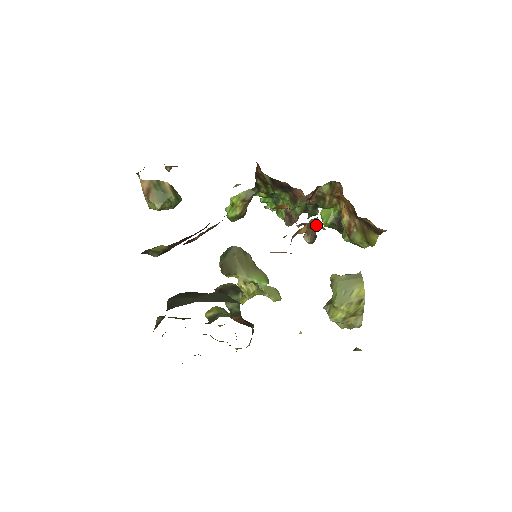
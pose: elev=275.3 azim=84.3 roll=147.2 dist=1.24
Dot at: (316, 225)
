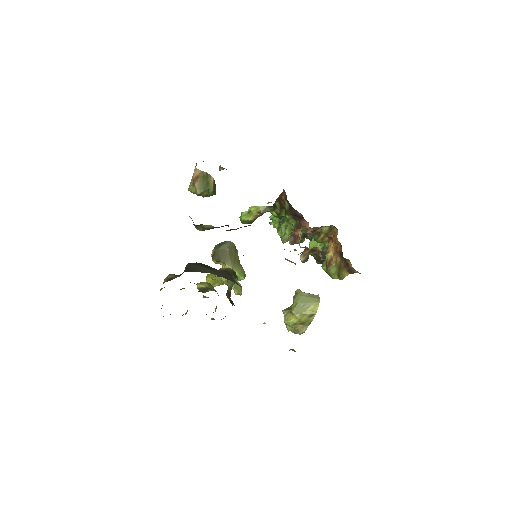
Dot at: (314, 251)
